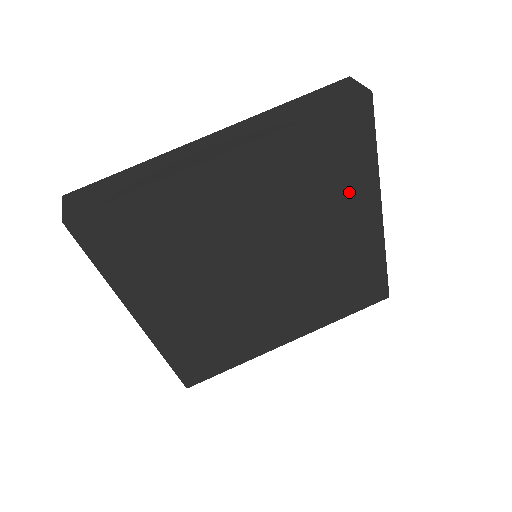
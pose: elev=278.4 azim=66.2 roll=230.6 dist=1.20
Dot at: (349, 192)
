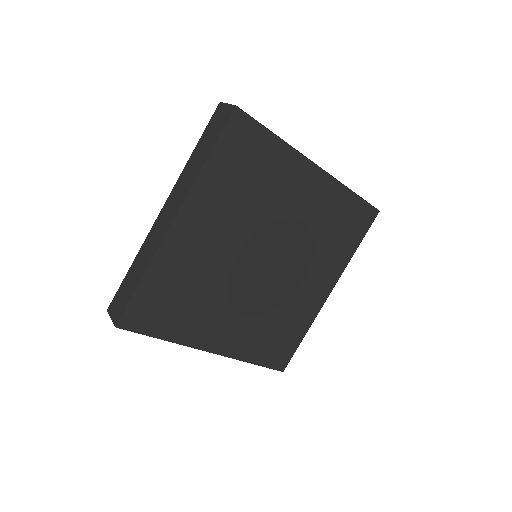
Dot at: (280, 172)
